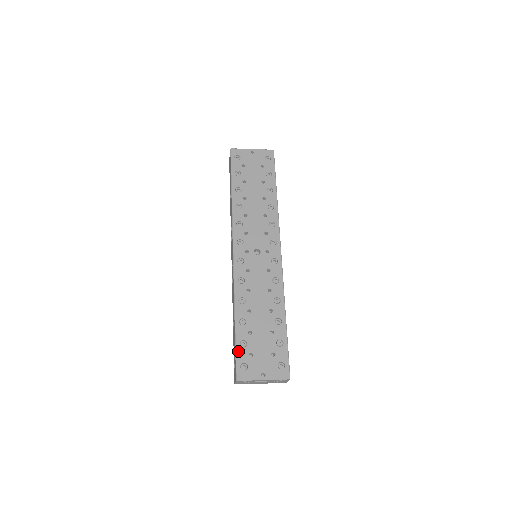
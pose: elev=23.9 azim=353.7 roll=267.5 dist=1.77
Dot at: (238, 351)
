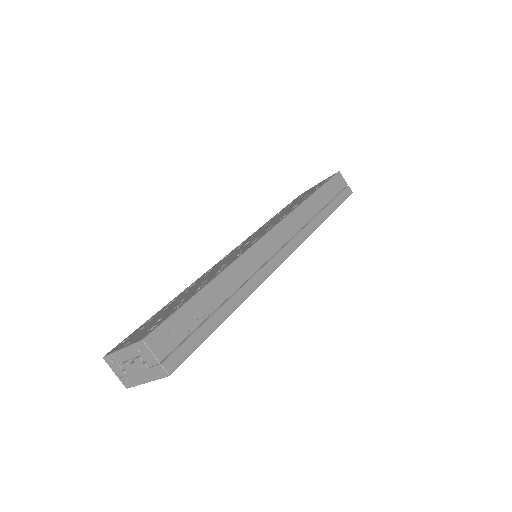
Dot at: (137, 329)
